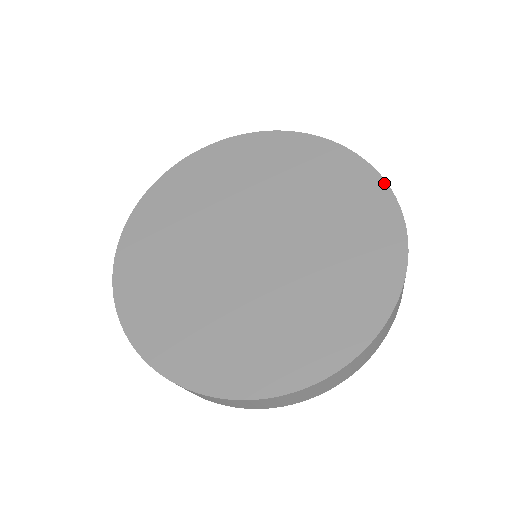
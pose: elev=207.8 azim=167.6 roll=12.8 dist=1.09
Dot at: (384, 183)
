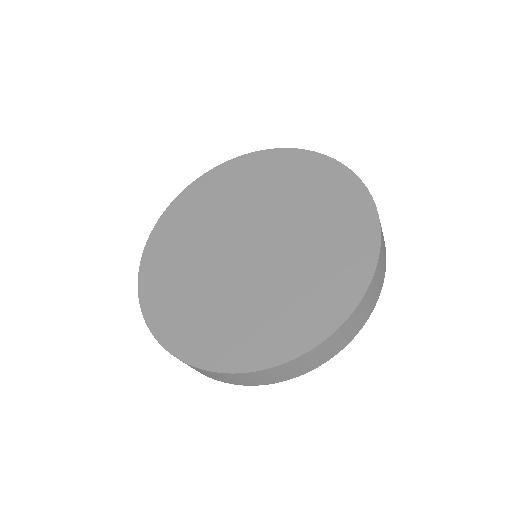
Dot at: (376, 260)
